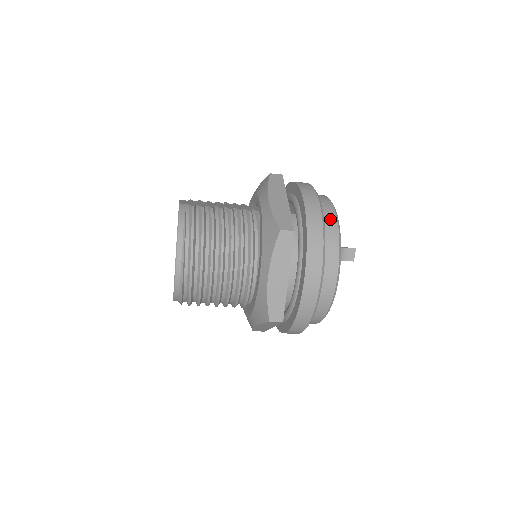
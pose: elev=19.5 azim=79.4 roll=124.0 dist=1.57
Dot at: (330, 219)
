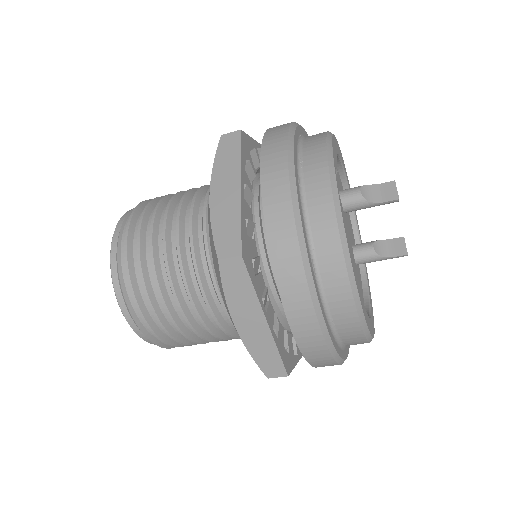
Dot at: occluded
